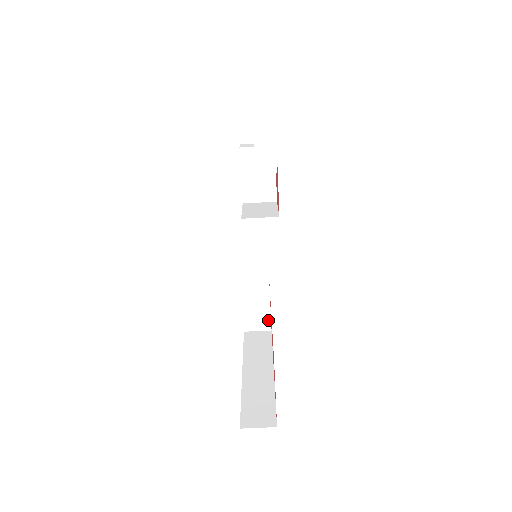
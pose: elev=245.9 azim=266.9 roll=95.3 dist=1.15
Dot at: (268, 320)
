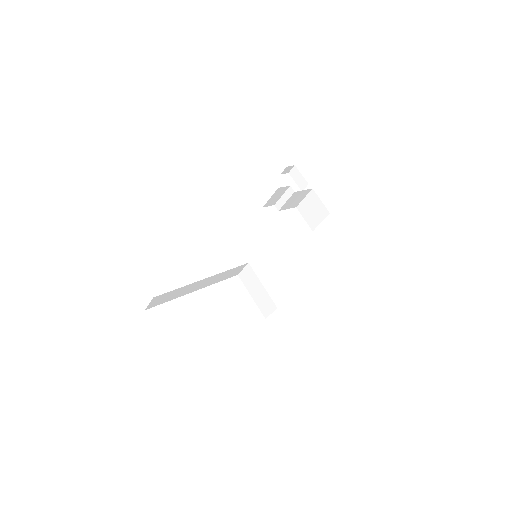
Dot at: (270, 300)
